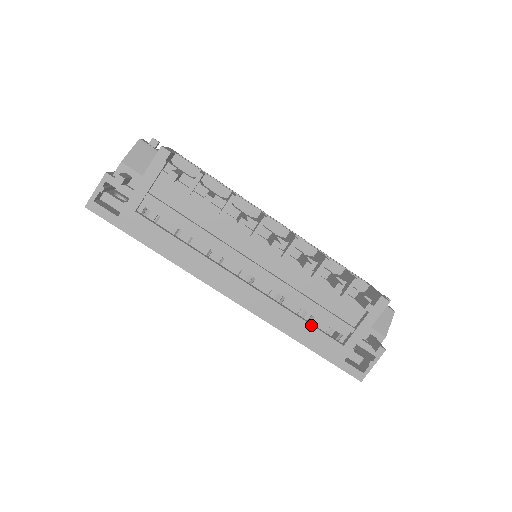
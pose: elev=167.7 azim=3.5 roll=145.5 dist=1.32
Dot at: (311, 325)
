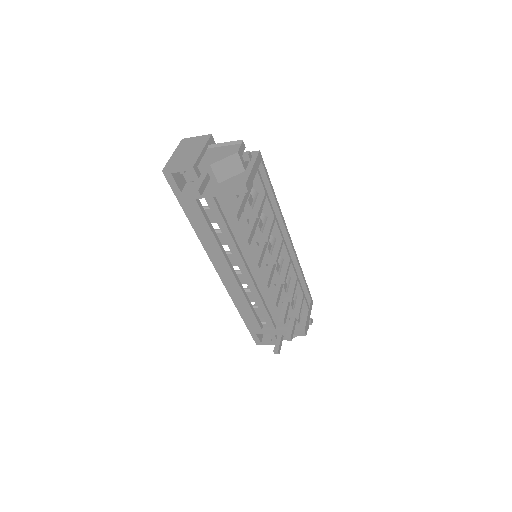
Dot at: (253, 312)
